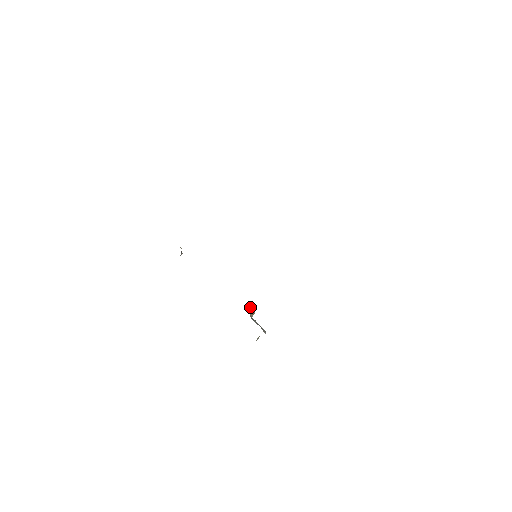
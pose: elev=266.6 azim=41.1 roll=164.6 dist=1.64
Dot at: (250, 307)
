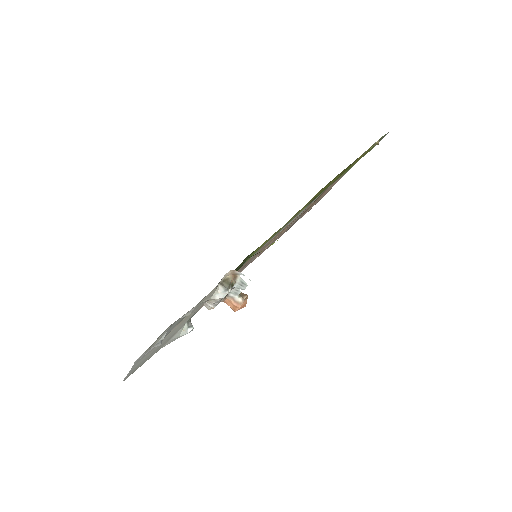
Dot at: occluded
